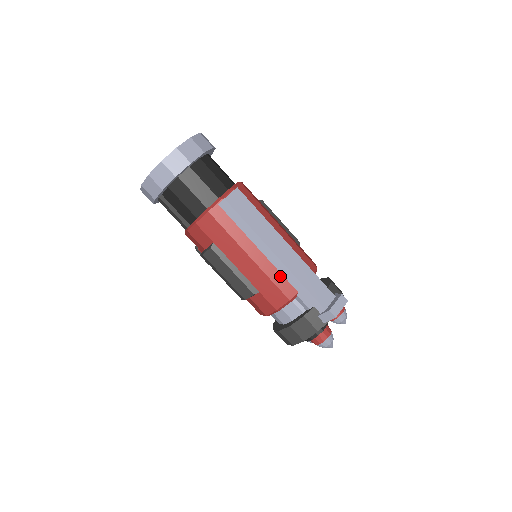
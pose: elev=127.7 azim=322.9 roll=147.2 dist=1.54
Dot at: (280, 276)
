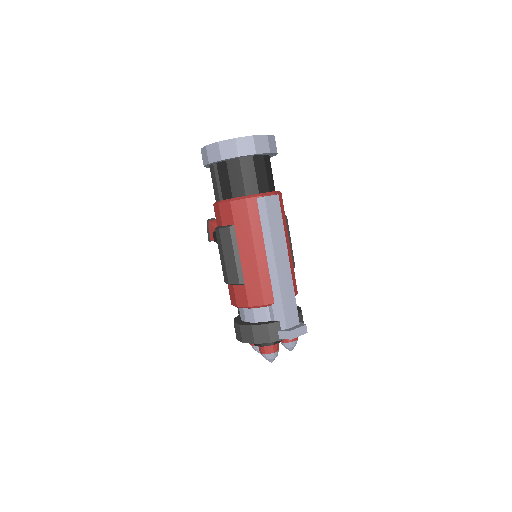
Dot at: (269, 282)
